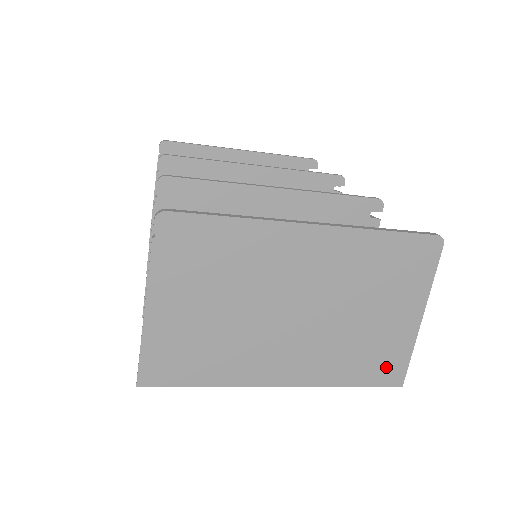
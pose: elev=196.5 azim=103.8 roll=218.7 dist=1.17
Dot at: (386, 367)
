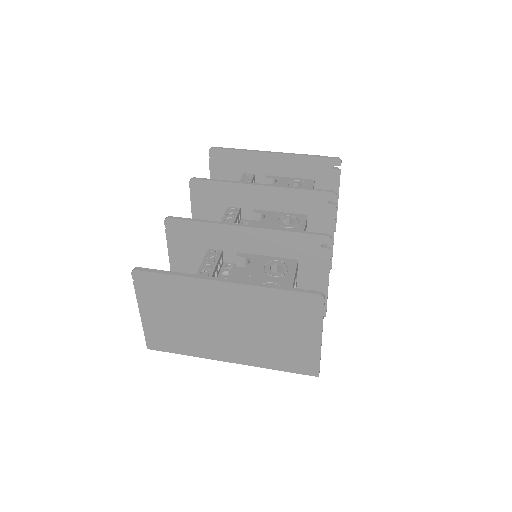
Dot at: (302, 364)
